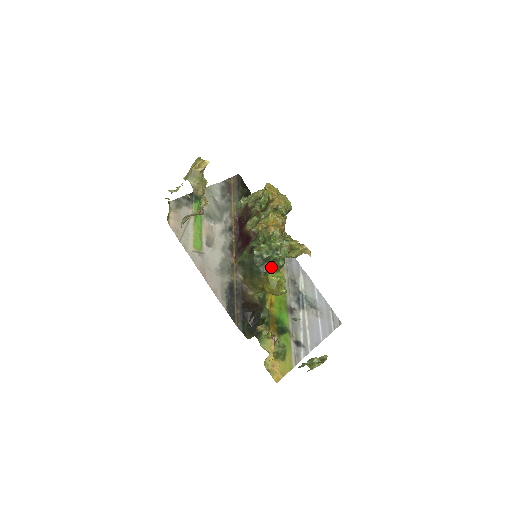
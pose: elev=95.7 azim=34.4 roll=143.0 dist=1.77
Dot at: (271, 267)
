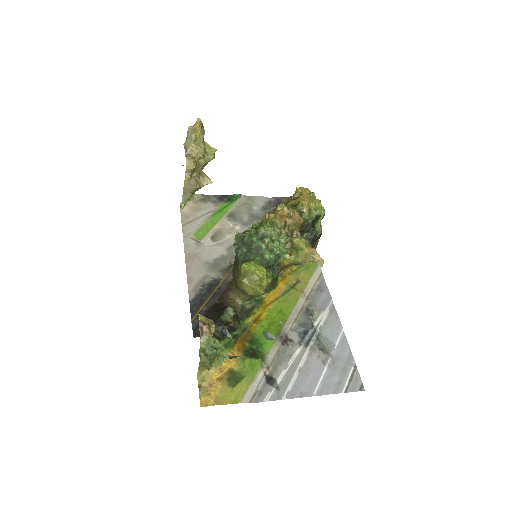
Dot at: (252, 257)
